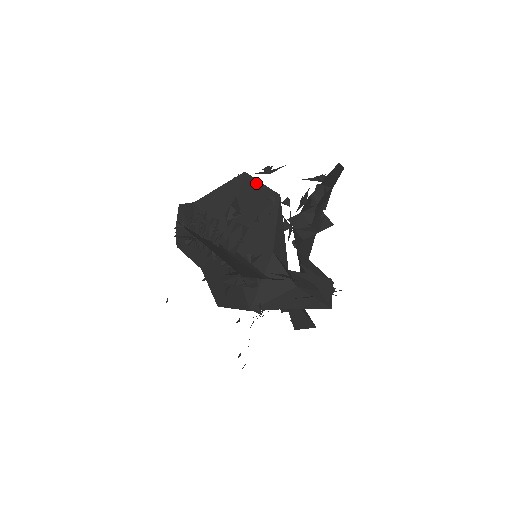
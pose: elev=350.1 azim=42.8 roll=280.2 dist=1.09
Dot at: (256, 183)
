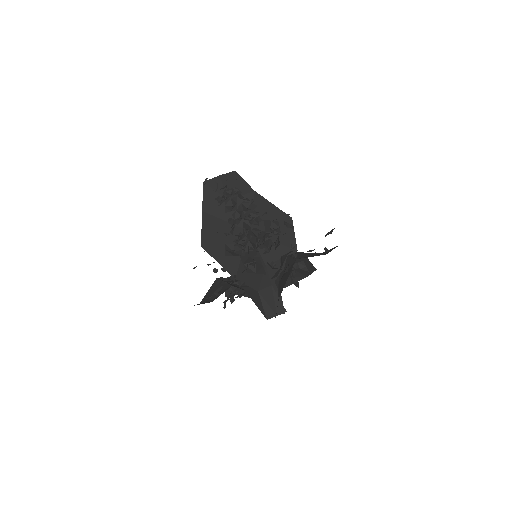
Dot at: (292, 230)
